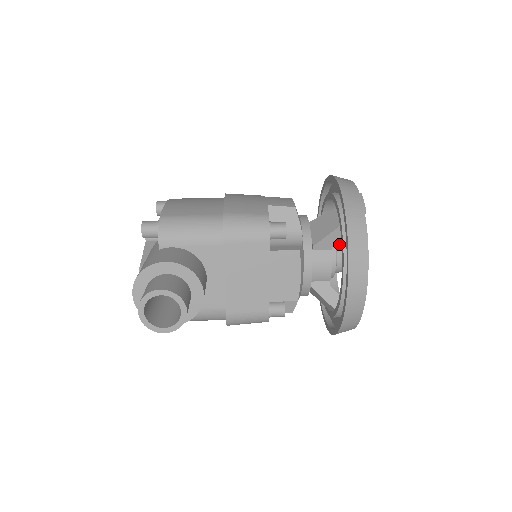
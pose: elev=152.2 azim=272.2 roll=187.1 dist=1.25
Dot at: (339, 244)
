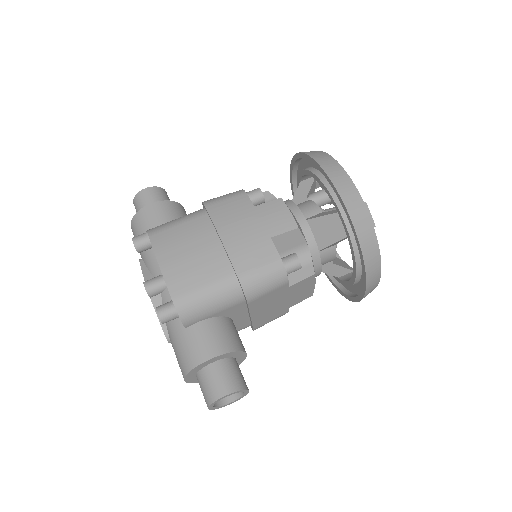
Dot at: occluded
